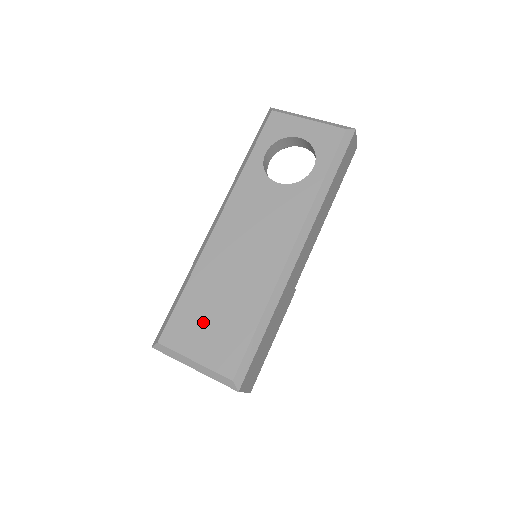
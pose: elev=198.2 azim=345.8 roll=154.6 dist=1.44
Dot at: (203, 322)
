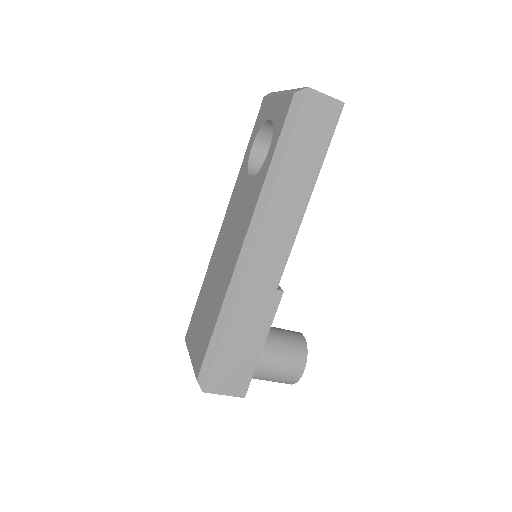
Dot at: (199, 323)
